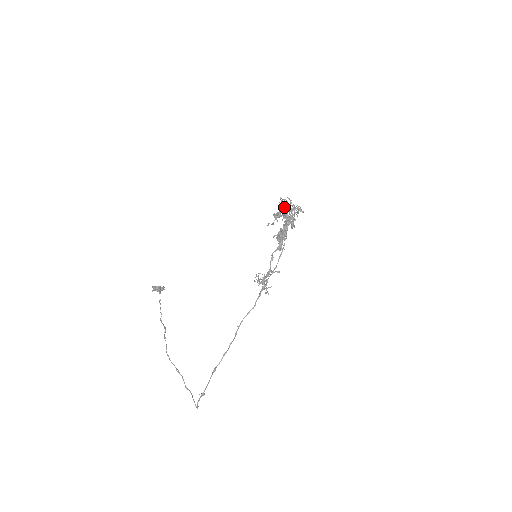
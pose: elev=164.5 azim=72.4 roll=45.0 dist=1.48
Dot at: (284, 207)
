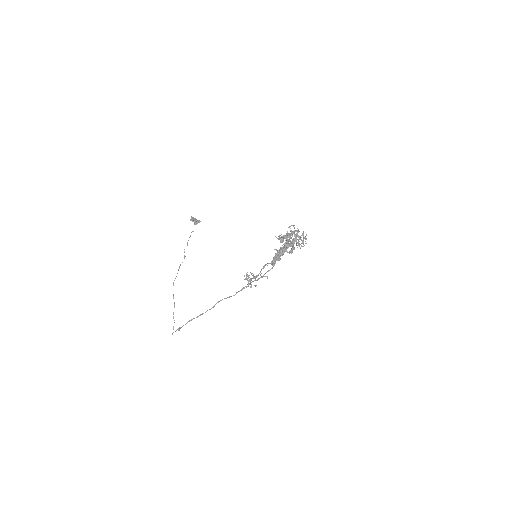
Dot at: (286, 238)
